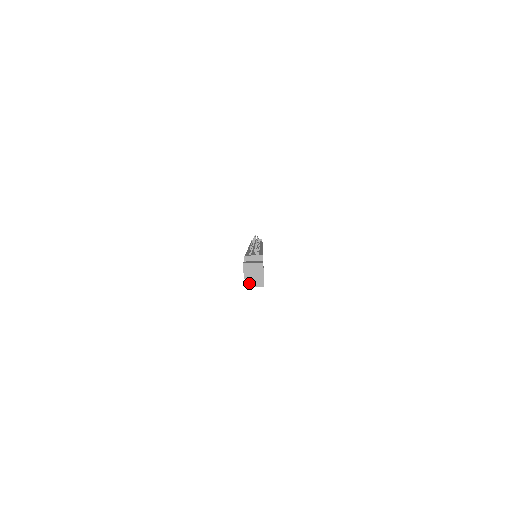
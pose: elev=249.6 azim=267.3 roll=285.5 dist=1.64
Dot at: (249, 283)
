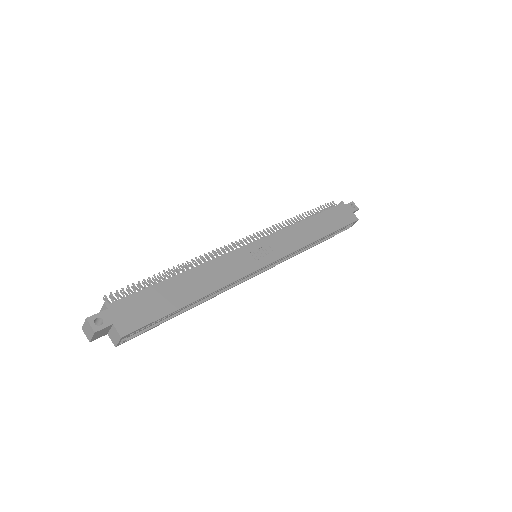
Dot at: (114, 341)
